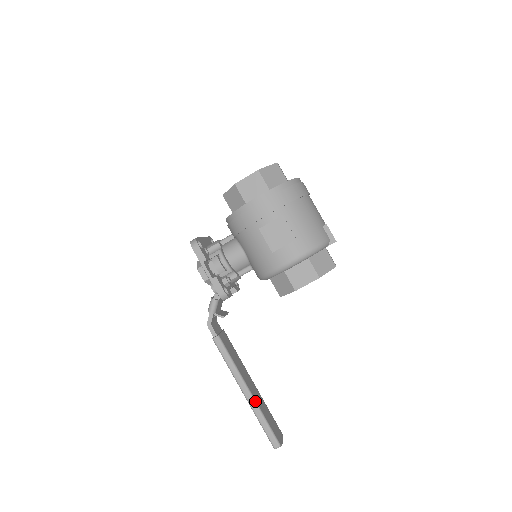
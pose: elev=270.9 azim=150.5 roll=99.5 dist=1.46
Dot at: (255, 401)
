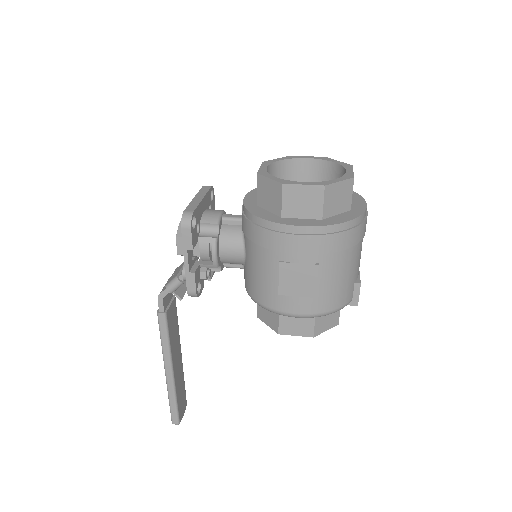
Dot at: (174, 383)
